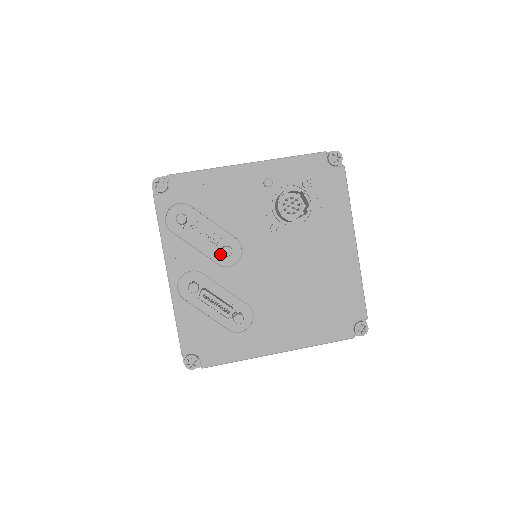
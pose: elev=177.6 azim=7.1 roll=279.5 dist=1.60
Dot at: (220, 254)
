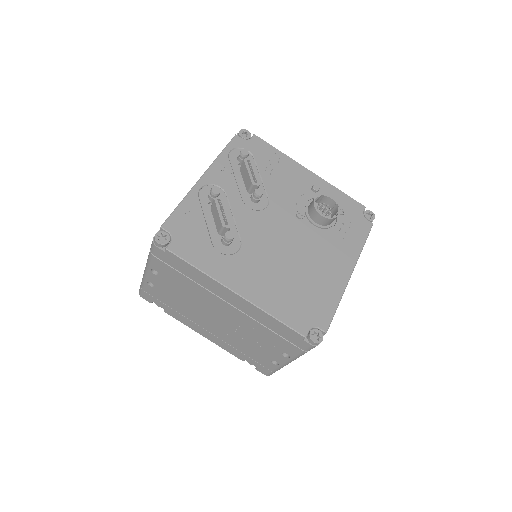
Dot at: (249, 197)
